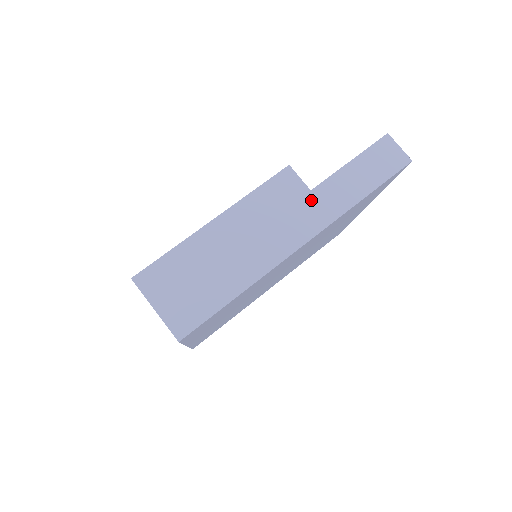
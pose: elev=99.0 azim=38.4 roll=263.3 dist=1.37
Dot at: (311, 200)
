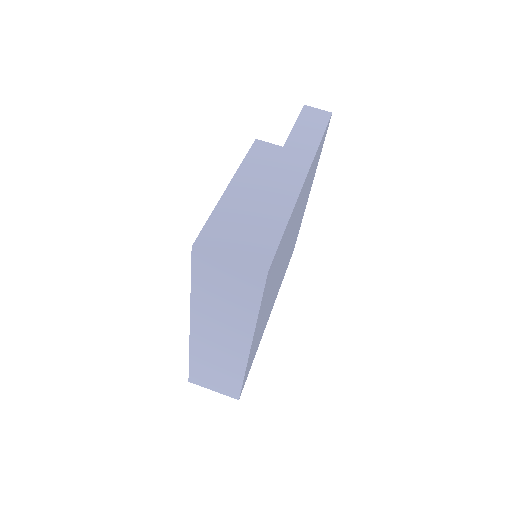
Dot at: (288, 152)
